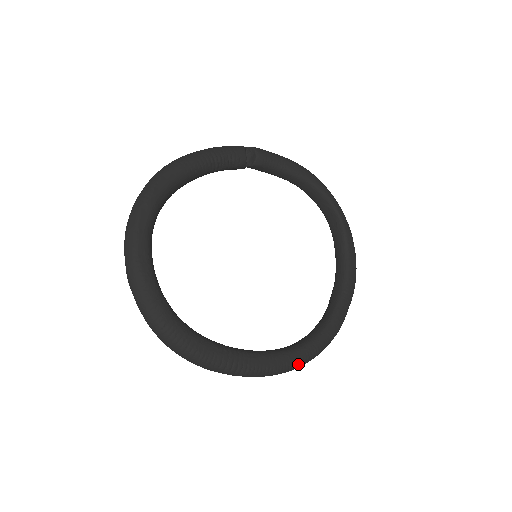
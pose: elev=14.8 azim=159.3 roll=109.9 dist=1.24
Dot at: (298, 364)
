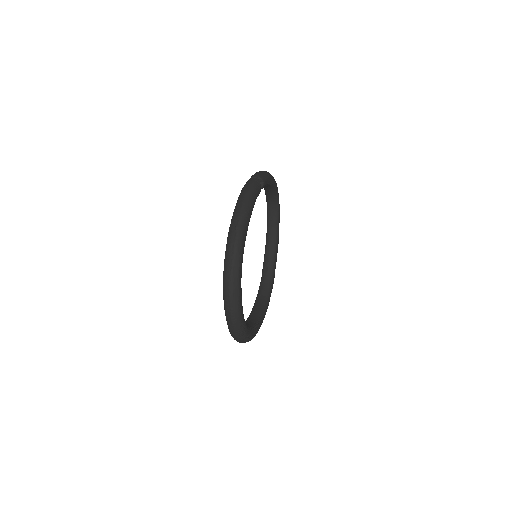
Dot at: occluded
